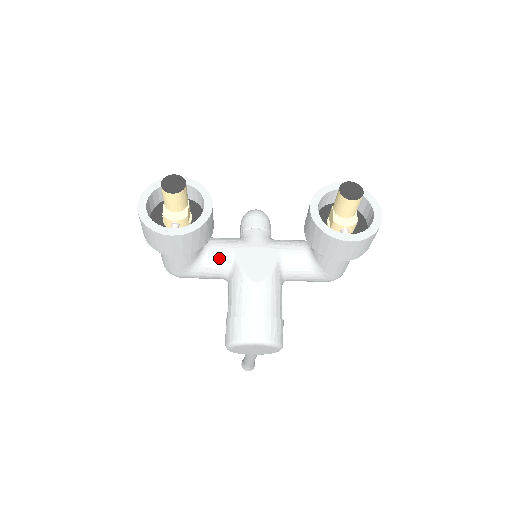
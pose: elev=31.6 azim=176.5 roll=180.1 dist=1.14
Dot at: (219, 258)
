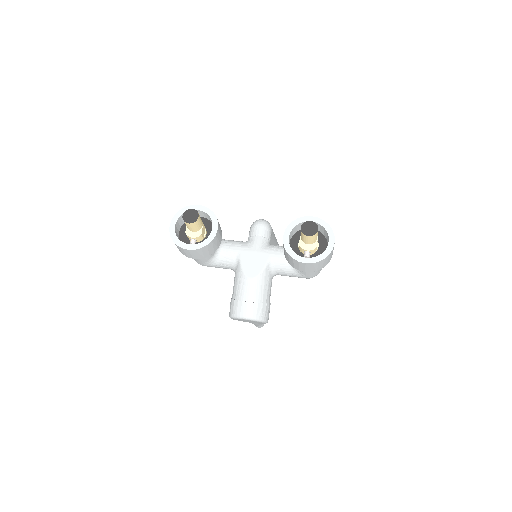
Dot at: (228, 257)
